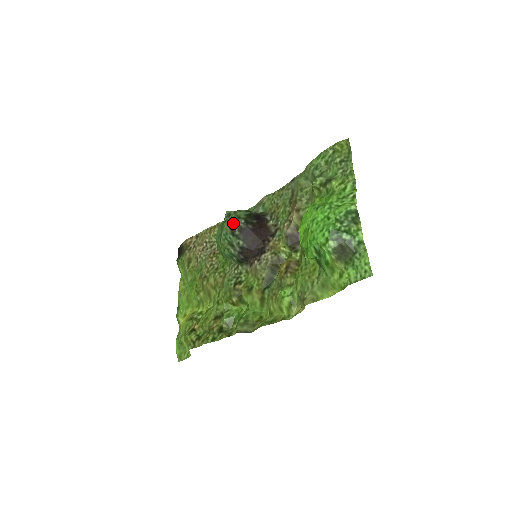
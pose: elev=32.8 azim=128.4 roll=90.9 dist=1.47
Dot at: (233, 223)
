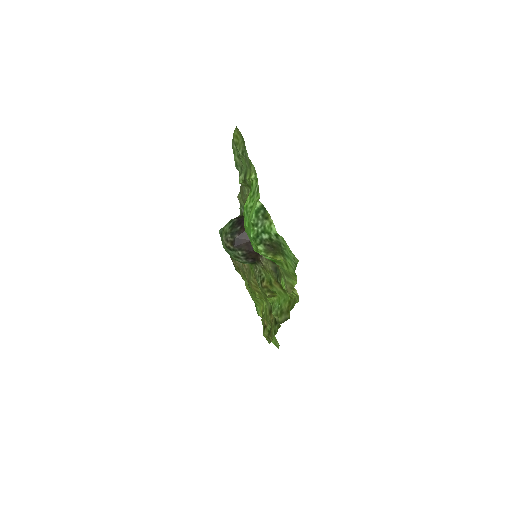
Dot at: (224, 241)
